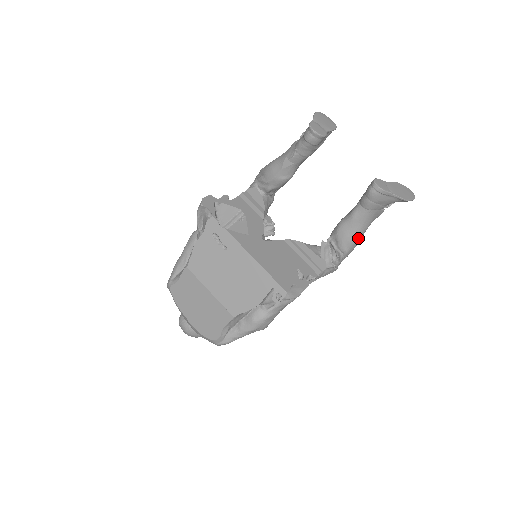
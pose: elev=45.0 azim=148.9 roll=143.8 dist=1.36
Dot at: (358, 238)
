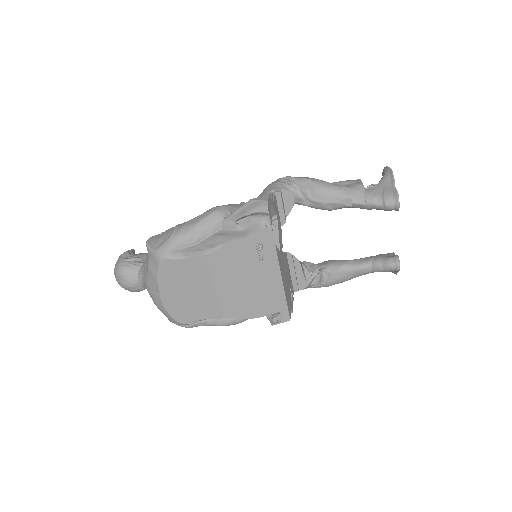
Dot at: occluded
